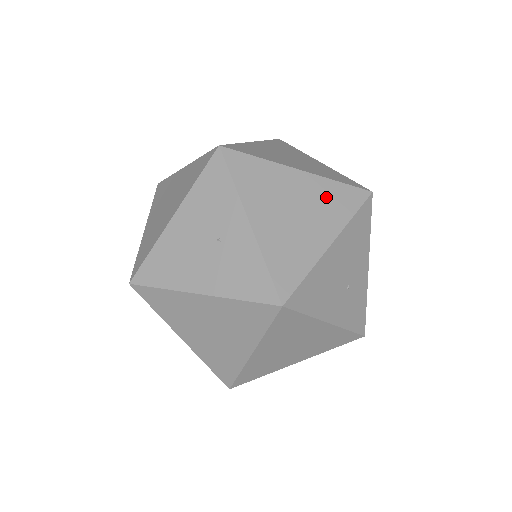
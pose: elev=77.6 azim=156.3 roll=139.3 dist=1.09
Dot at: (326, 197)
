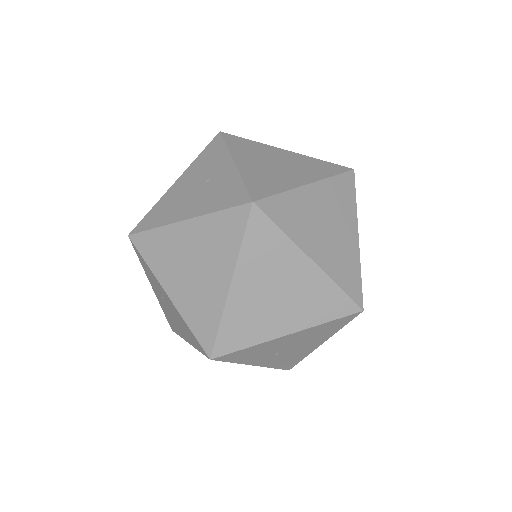
Dot at: (308, 164)
